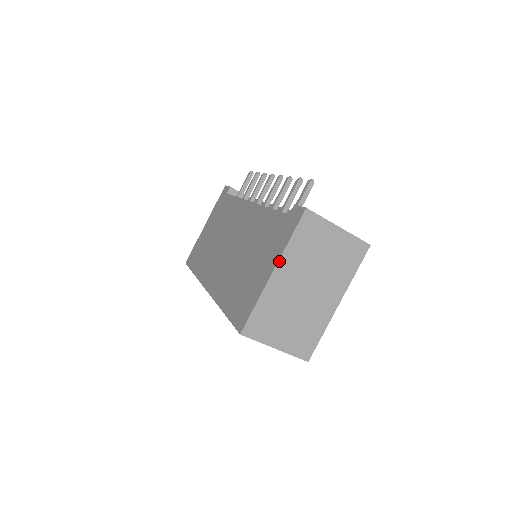
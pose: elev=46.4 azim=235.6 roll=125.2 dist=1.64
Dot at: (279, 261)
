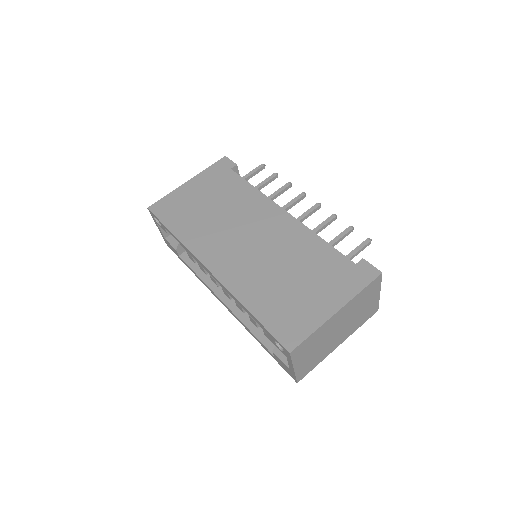
Dot at: (346, 305)
